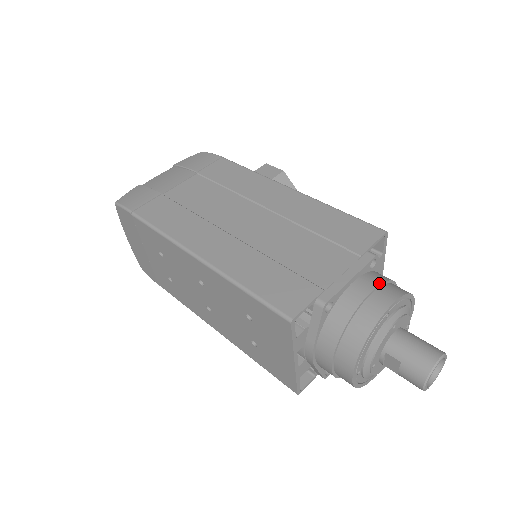
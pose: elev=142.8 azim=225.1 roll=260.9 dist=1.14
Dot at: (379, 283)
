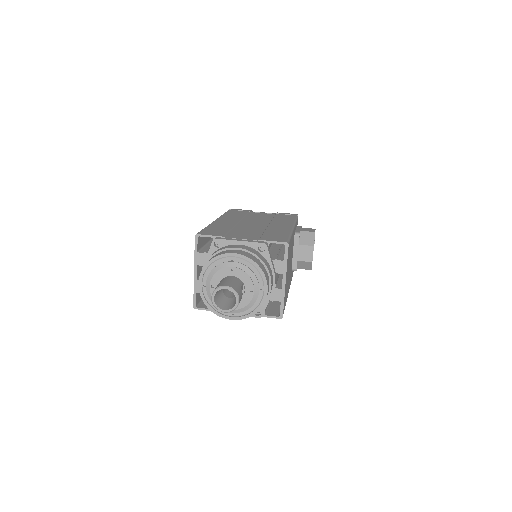
Dot at: (249, 250)
